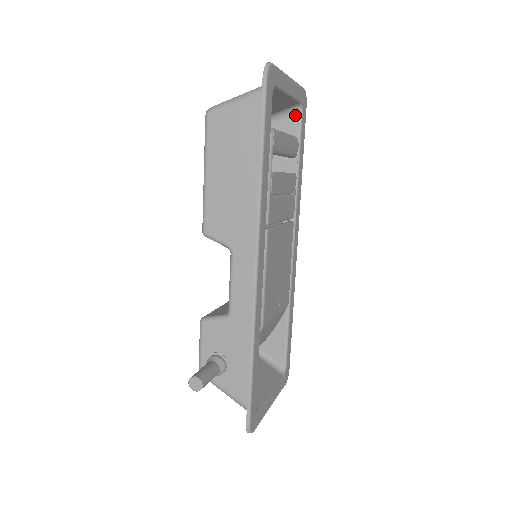
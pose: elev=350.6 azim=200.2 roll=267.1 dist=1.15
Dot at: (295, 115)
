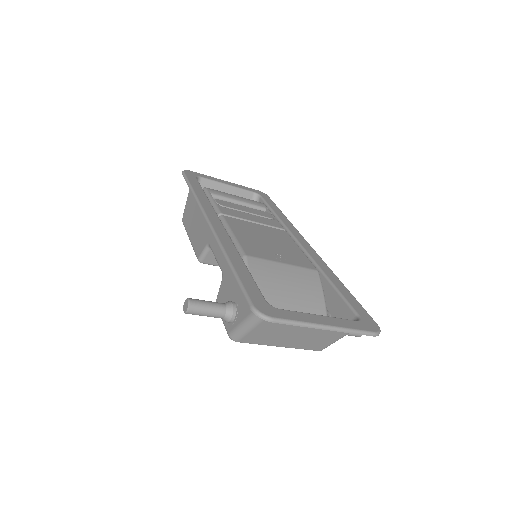
Dot at: (259, 201)
